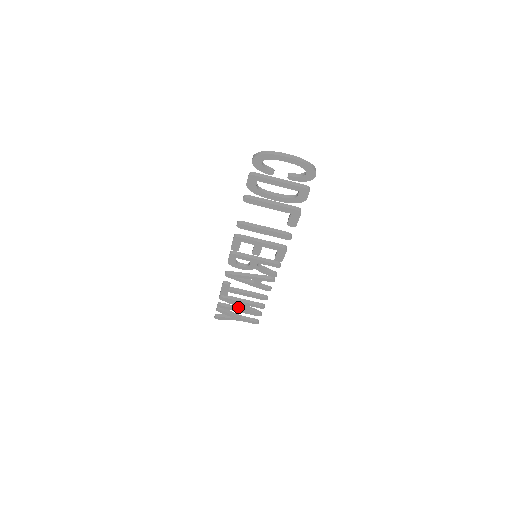
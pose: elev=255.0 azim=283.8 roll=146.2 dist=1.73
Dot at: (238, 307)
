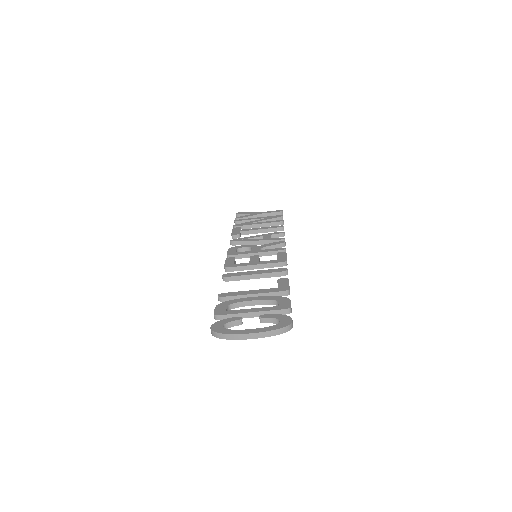
Dot at: occluded
